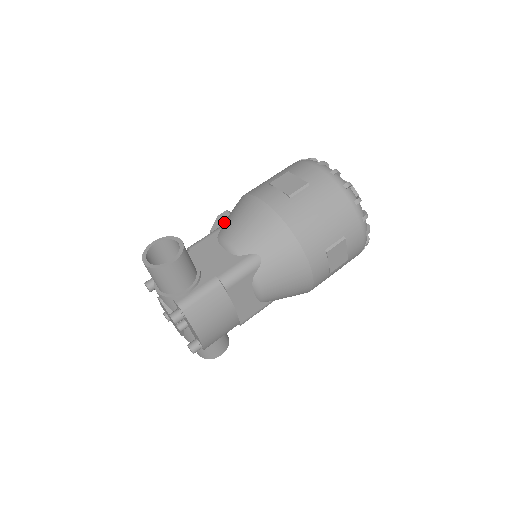
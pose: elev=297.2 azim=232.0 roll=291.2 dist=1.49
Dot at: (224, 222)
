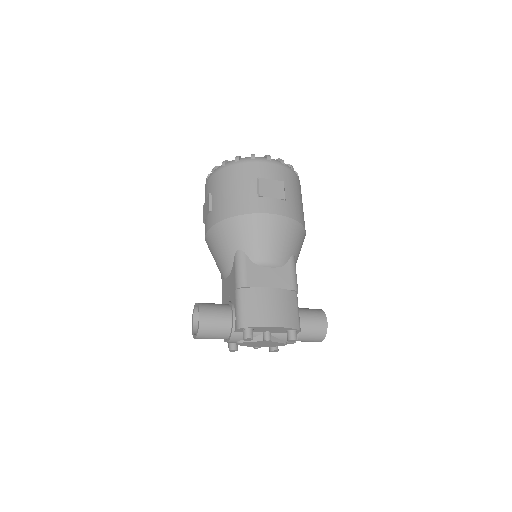
Dot at: occluded
